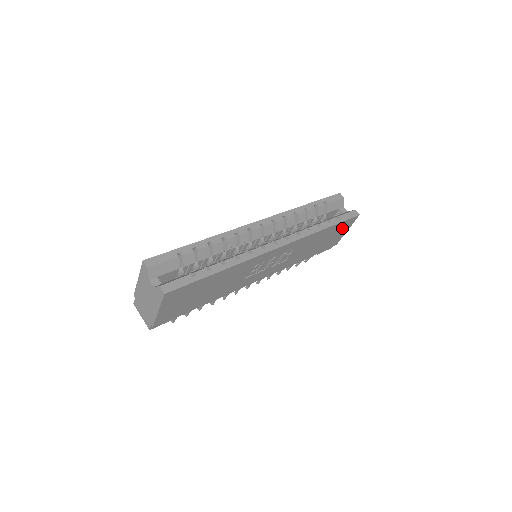
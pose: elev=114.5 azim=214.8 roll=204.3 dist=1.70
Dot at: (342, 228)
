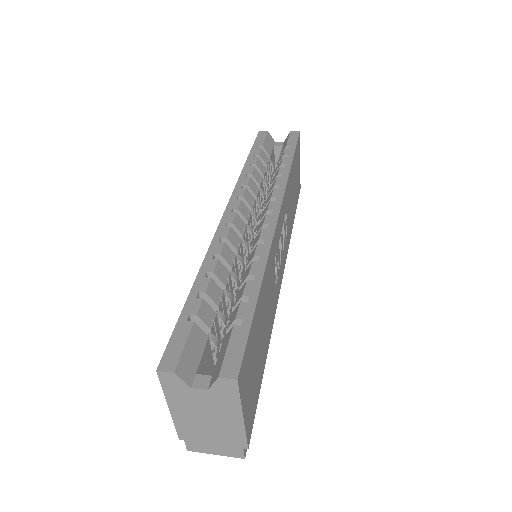
Dot at: (297, 159)
